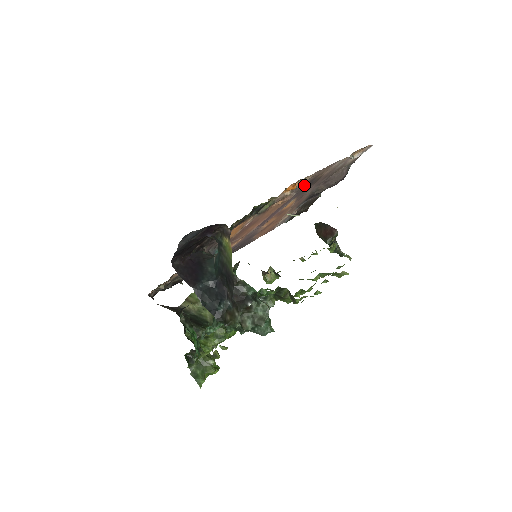
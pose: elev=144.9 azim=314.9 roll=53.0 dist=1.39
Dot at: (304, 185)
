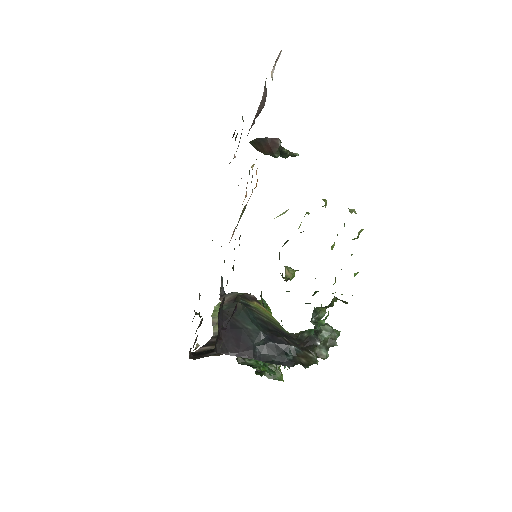
Dot at: occluded
